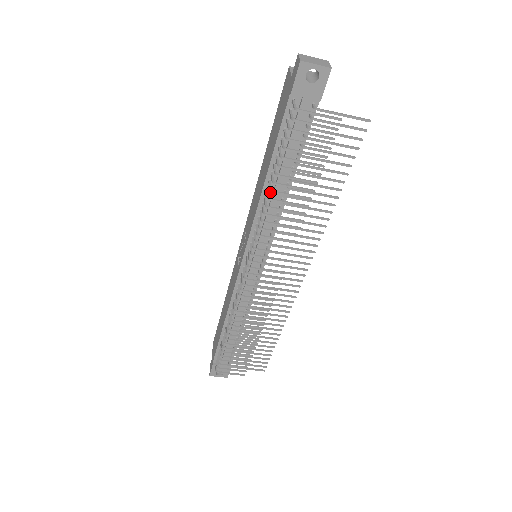
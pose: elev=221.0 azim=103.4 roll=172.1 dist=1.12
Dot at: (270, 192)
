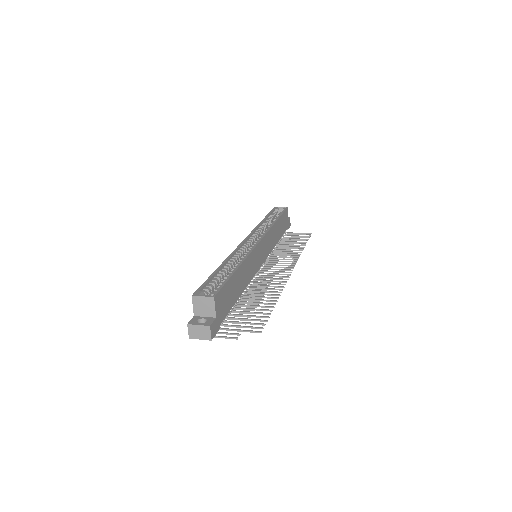
Dot at: occluded
